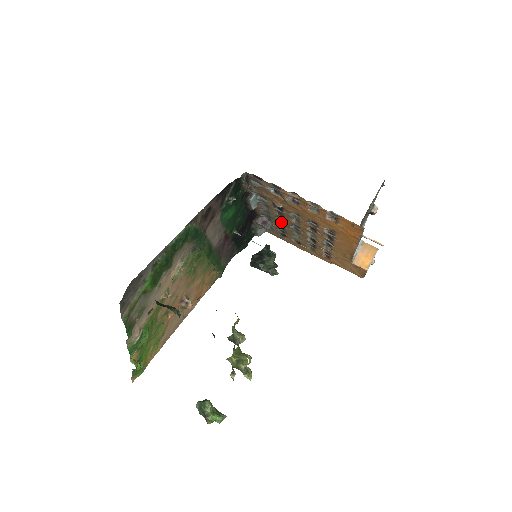
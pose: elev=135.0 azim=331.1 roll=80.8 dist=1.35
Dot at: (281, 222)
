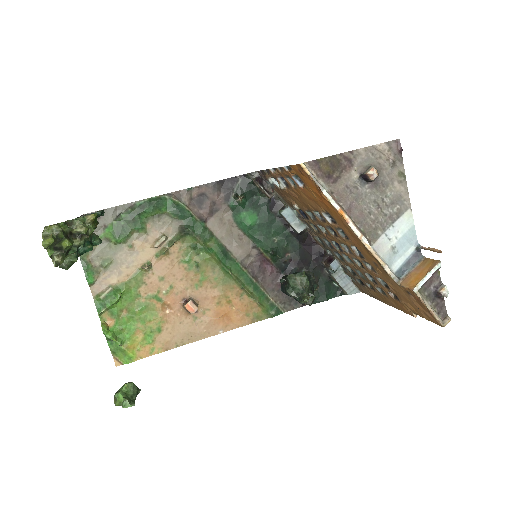
Dot at: (332, 248)
